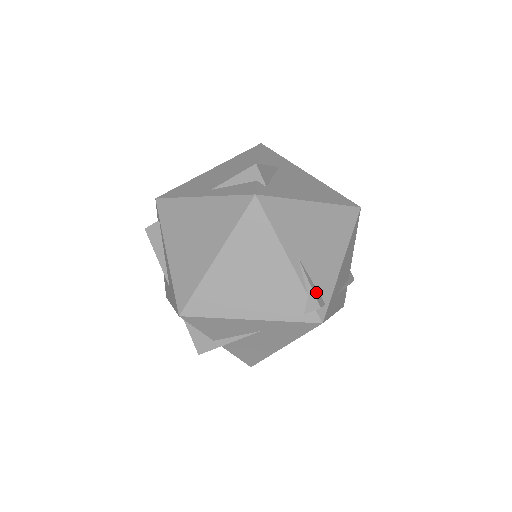
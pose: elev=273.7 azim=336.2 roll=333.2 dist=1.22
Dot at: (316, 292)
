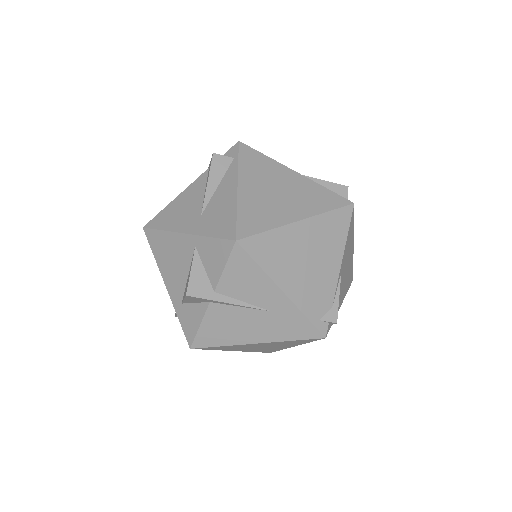
Dot at: (336, 309)
